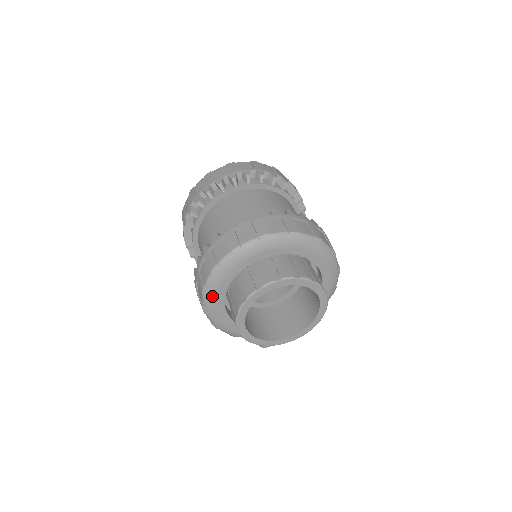
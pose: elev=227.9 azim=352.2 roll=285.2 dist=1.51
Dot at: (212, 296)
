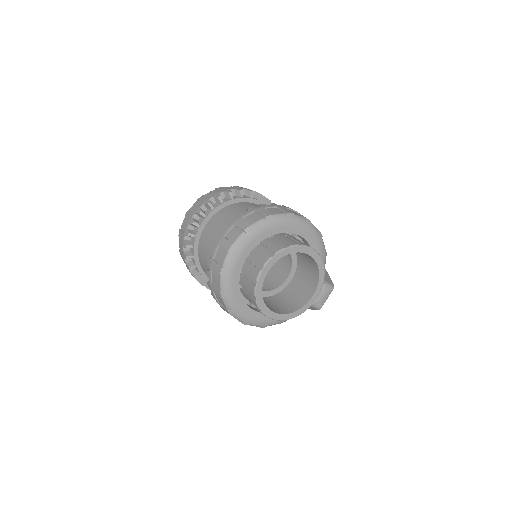
Dot at: (238, 312)
